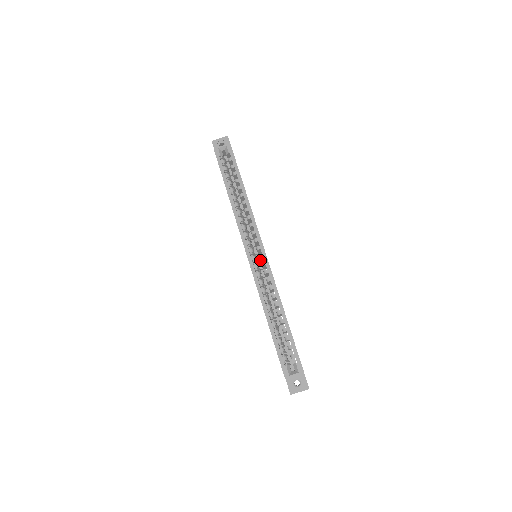
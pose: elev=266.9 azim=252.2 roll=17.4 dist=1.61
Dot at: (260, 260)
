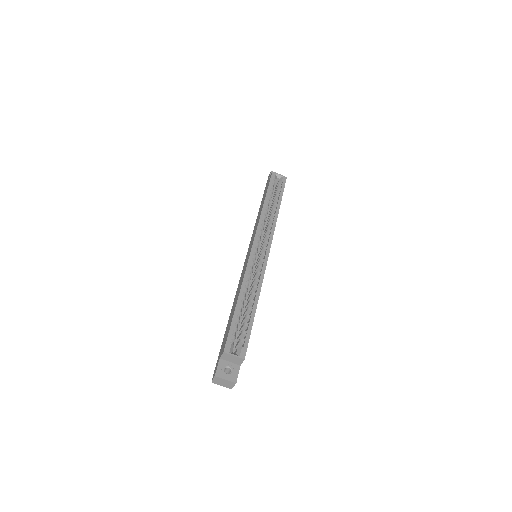
Dot at: (258, 260)
